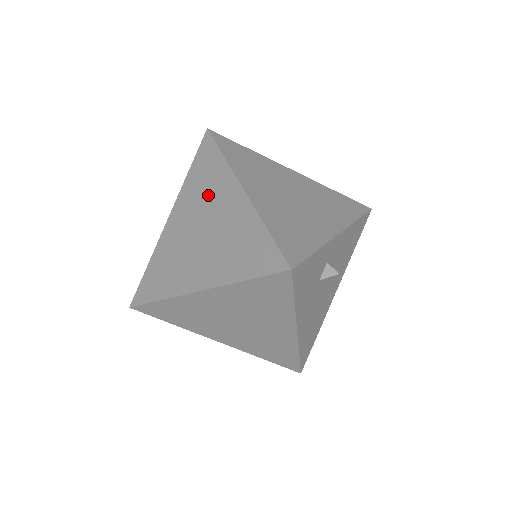
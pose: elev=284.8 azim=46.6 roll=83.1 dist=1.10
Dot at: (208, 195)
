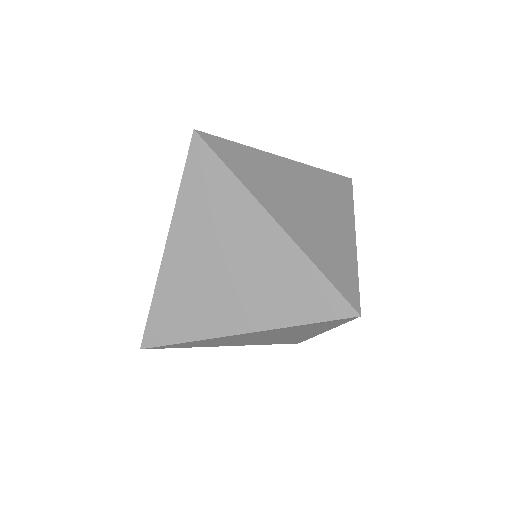
Dot at: (222, 222)
